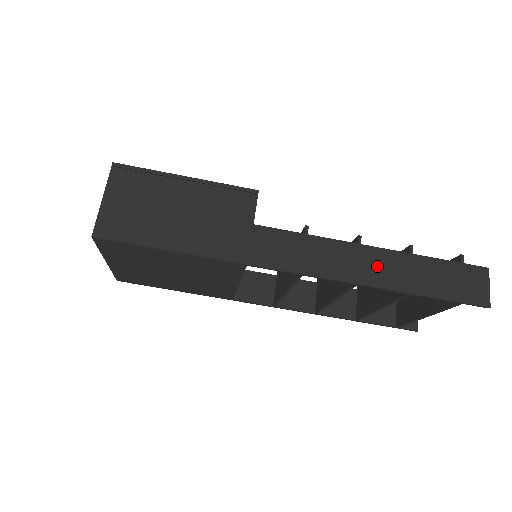
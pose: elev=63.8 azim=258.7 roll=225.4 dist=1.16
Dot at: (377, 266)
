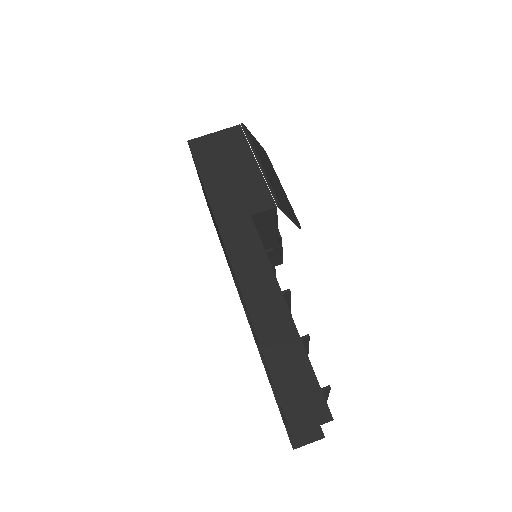
Dot at: (271, 314)
